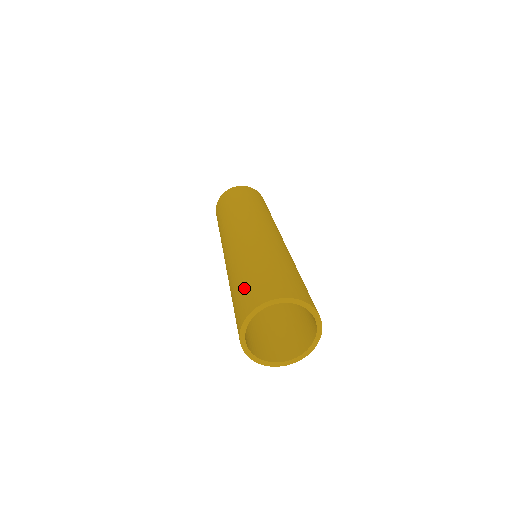
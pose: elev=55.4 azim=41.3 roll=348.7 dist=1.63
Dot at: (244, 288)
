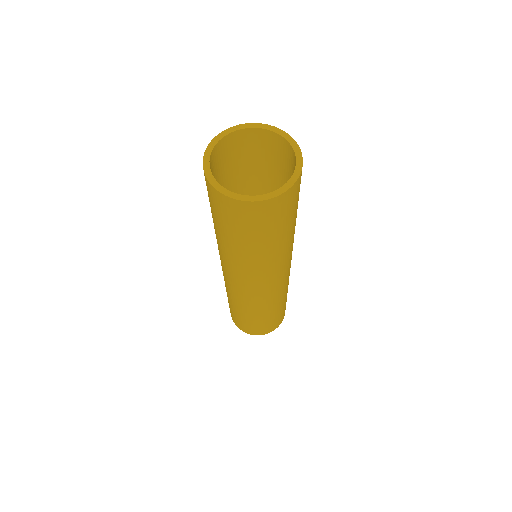
Dot at: occluded
